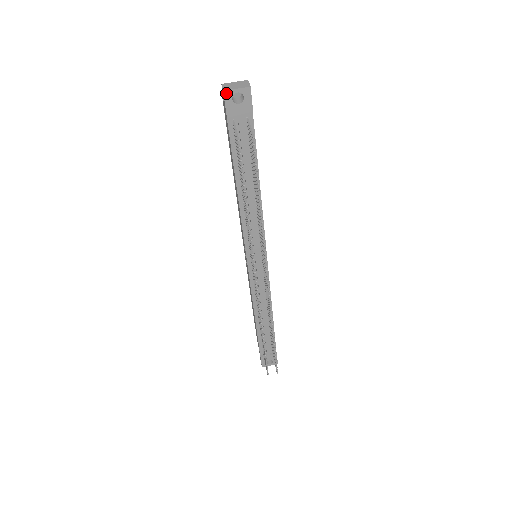
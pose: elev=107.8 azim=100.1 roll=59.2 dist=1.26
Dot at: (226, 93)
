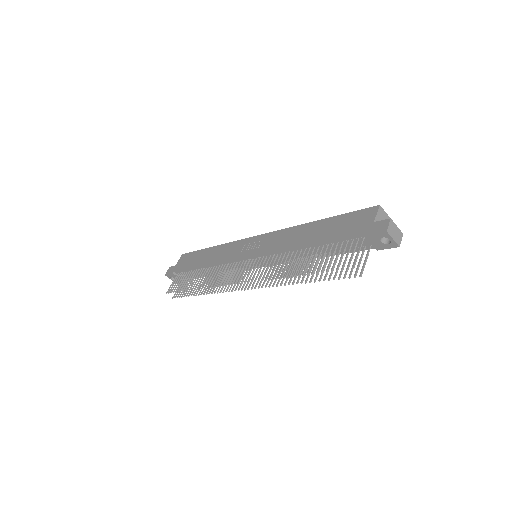
Dot at: (386, 233)
